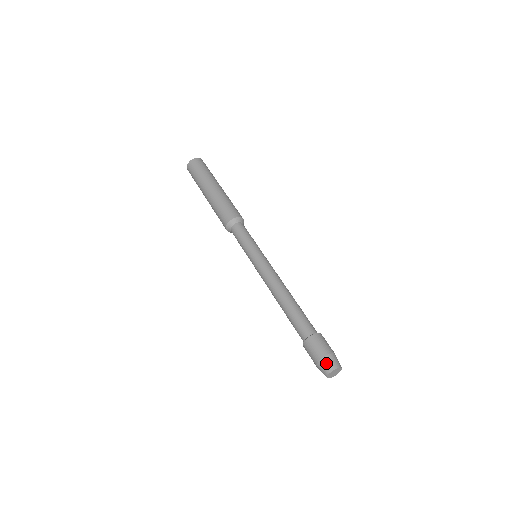
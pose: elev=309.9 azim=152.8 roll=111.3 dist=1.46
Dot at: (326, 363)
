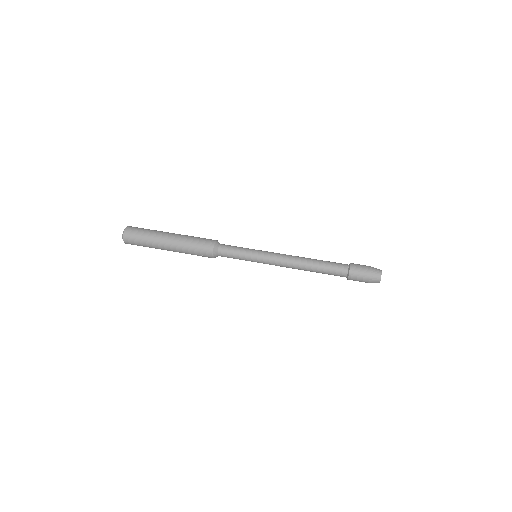
Dot at: (374, 273)
